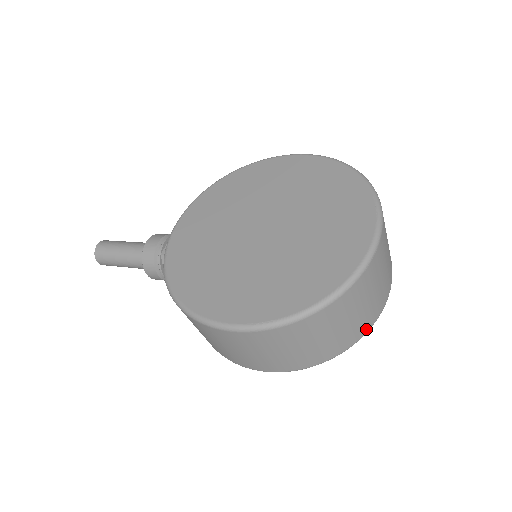
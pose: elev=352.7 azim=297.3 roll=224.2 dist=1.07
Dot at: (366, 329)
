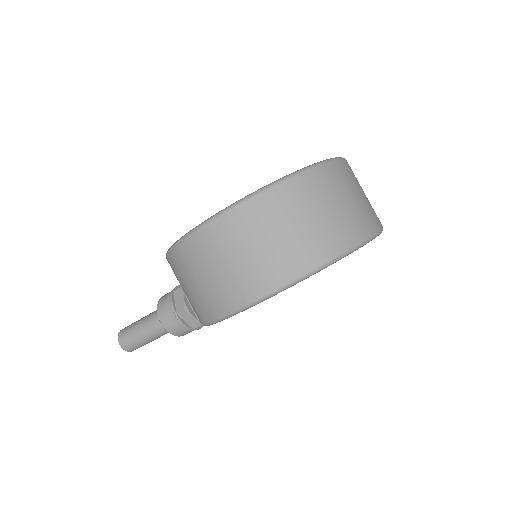
Dot at: (355, 239)
